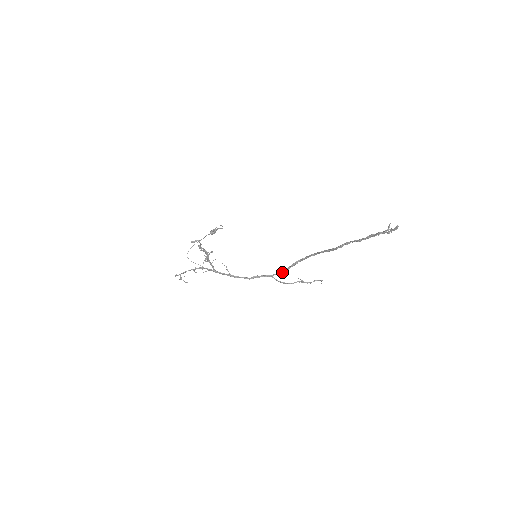
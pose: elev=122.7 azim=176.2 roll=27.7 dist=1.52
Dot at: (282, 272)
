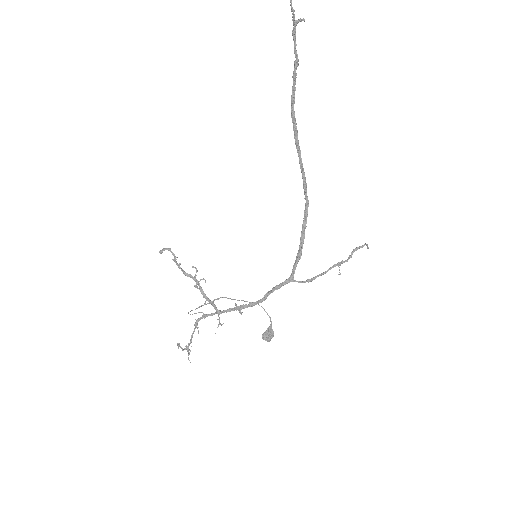
Dot at: (298, 259)
